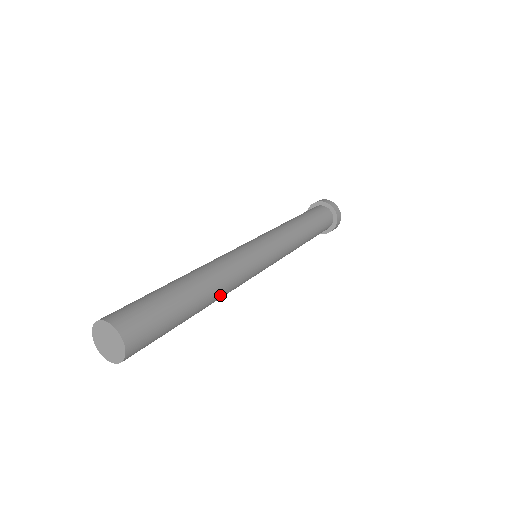
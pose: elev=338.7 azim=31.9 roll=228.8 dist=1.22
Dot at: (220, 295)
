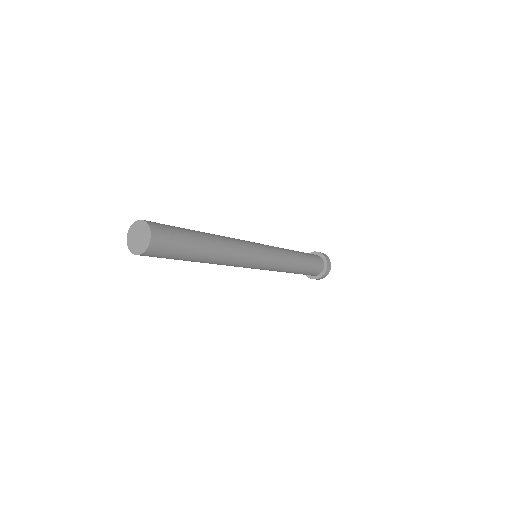
Dot at: (223, 258)
